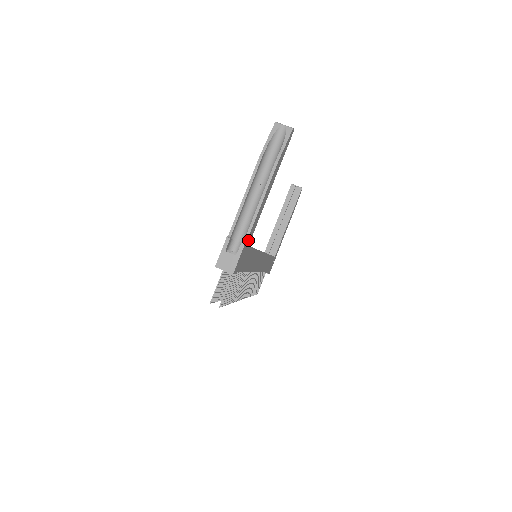
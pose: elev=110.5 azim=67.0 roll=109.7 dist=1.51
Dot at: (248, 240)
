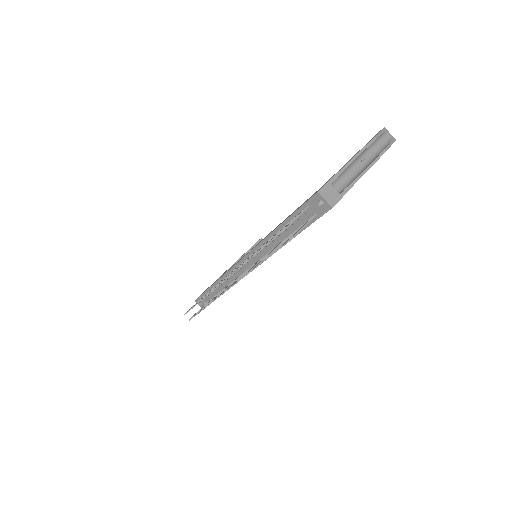
Dot at: occluded
